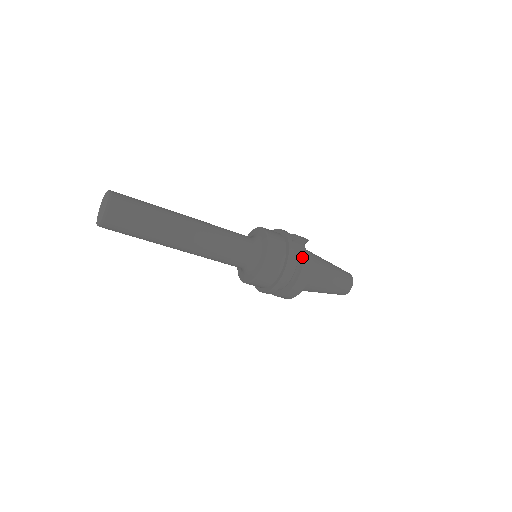
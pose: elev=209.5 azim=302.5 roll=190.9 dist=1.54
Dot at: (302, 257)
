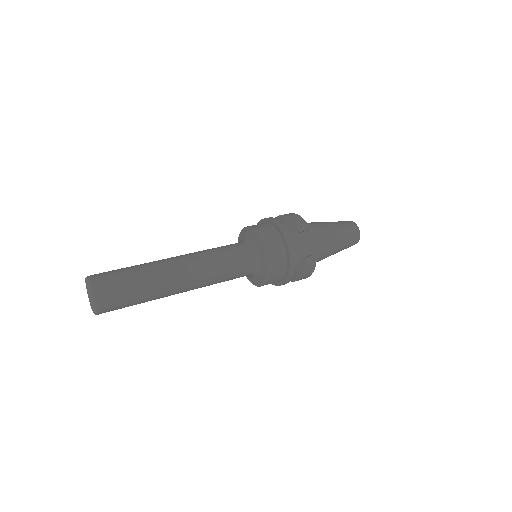
Dot at: (304, 258)
